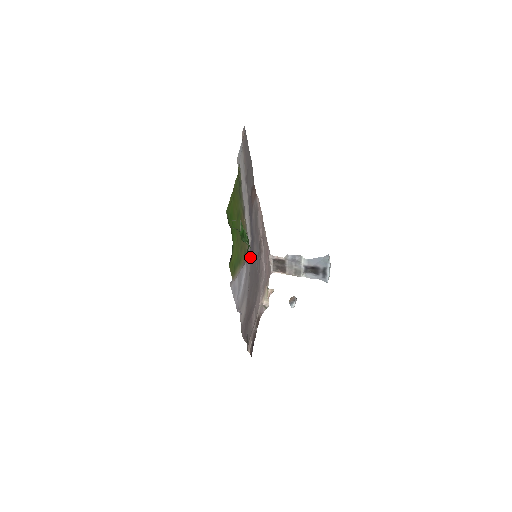
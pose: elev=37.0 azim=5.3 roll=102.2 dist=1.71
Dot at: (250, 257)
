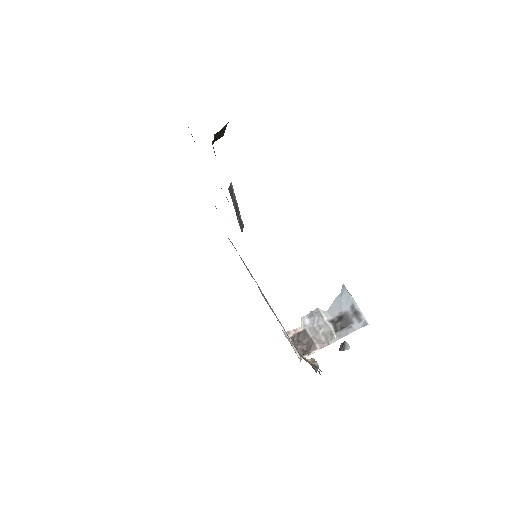
Dot at: occluded
